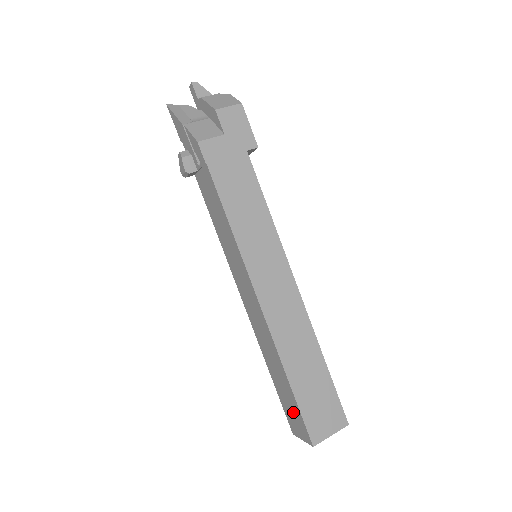
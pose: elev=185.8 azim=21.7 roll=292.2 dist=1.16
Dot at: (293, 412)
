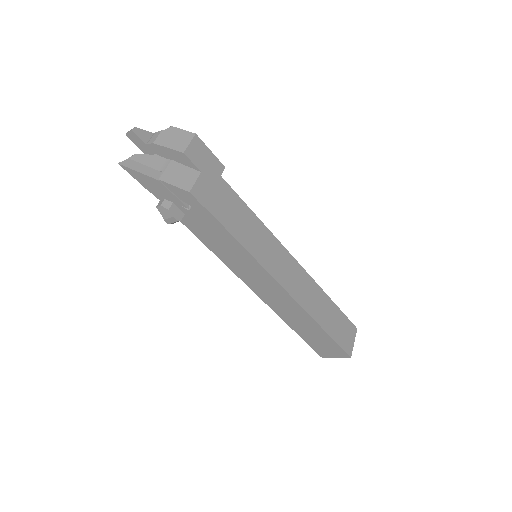
Dot at: (326, 346)
